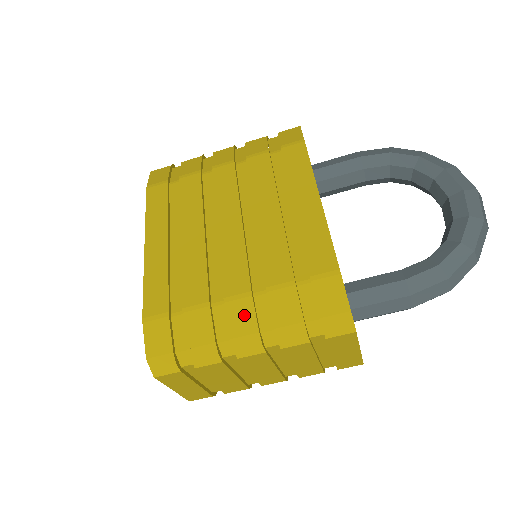
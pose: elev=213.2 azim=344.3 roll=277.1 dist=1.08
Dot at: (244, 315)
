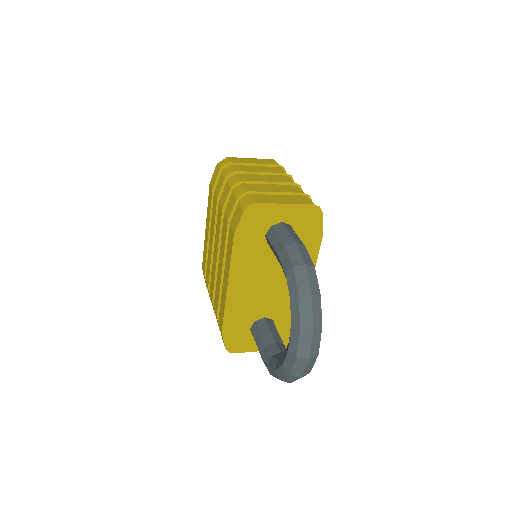
Dot at: occluded
